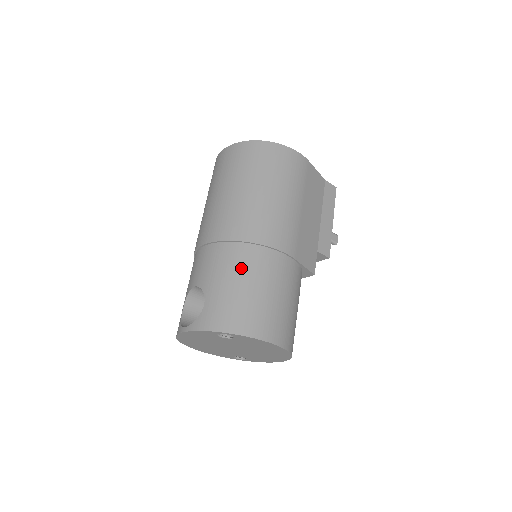
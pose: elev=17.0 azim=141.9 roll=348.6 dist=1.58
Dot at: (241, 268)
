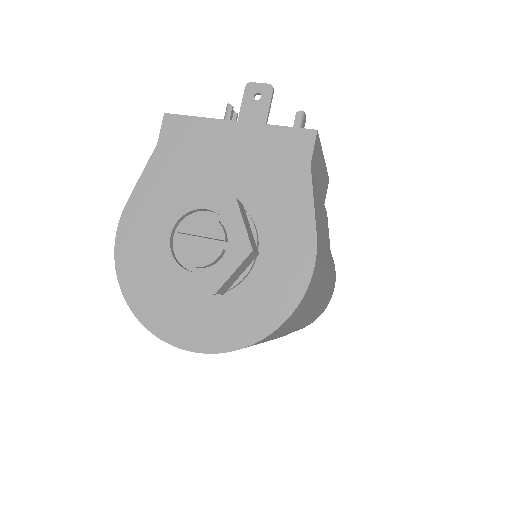
Dot at: occluded
